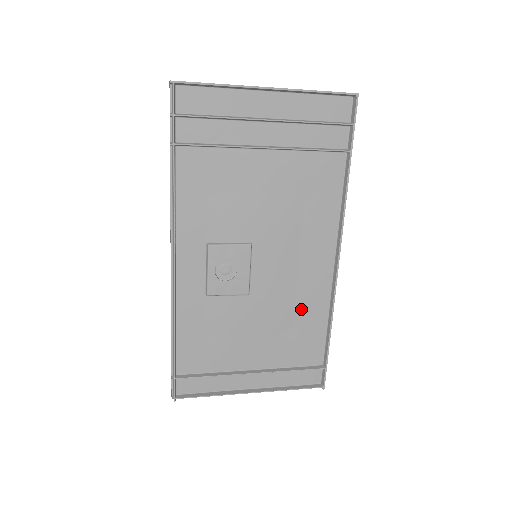
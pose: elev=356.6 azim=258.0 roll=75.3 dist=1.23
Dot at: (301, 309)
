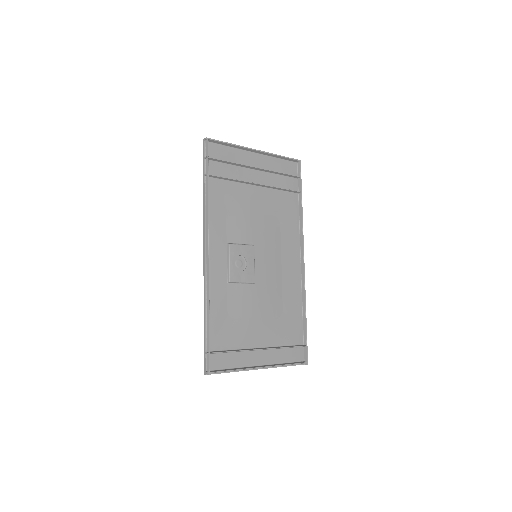
Dot at: (286, 298)
